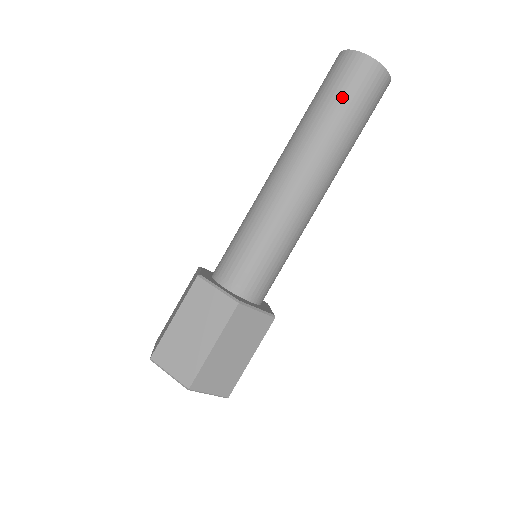
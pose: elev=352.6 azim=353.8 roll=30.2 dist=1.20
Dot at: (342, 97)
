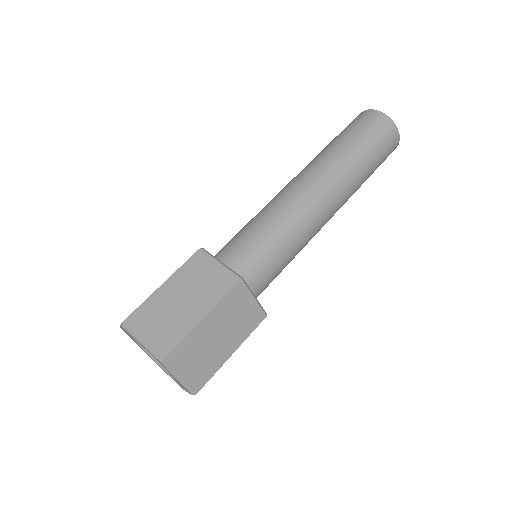
Dot at: (377, 160)
